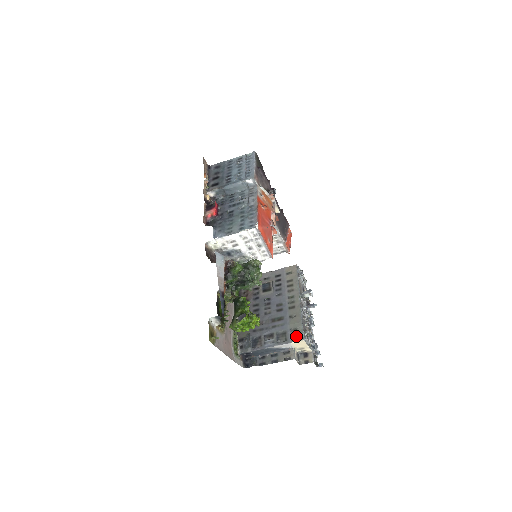
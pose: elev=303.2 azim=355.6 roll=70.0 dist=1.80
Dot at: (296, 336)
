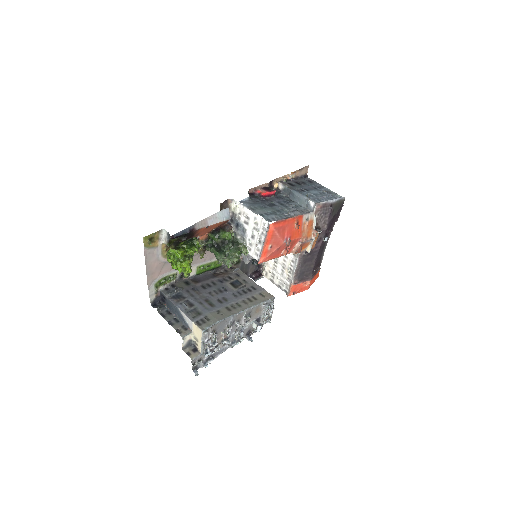
Dot at: (202, 323)
